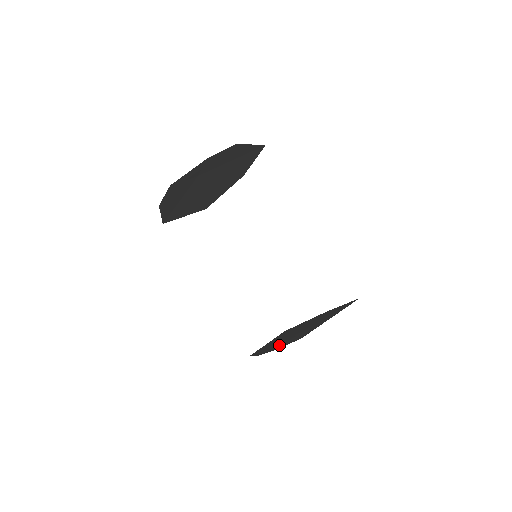
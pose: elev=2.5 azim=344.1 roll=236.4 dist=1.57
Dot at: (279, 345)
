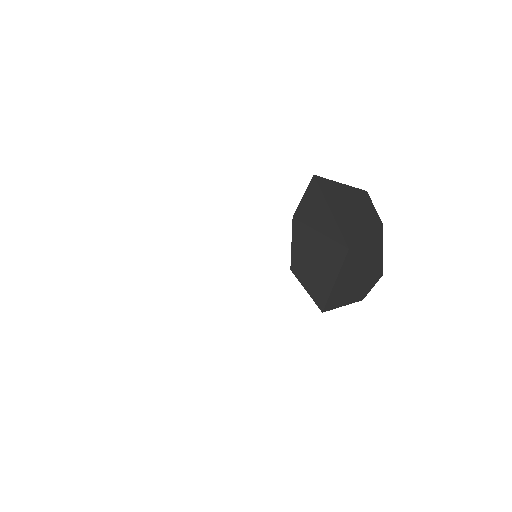
Dot at: (335, 277)
